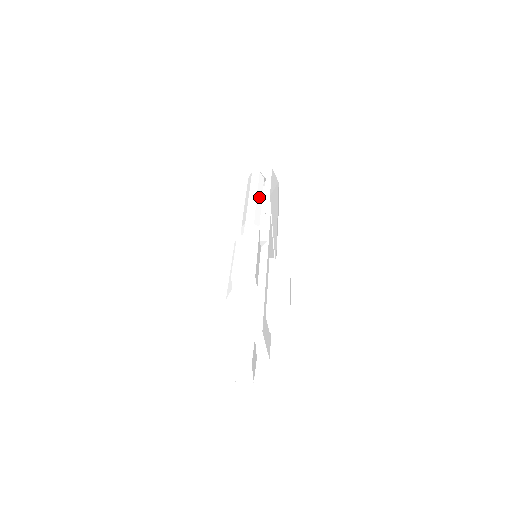
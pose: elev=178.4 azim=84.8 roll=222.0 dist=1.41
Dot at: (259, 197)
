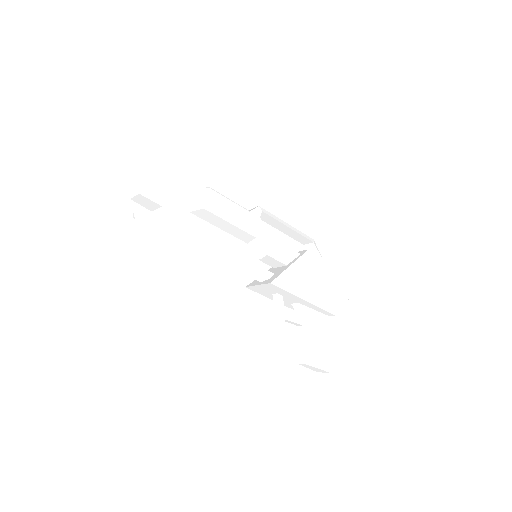
Dot at: (289, 226)
